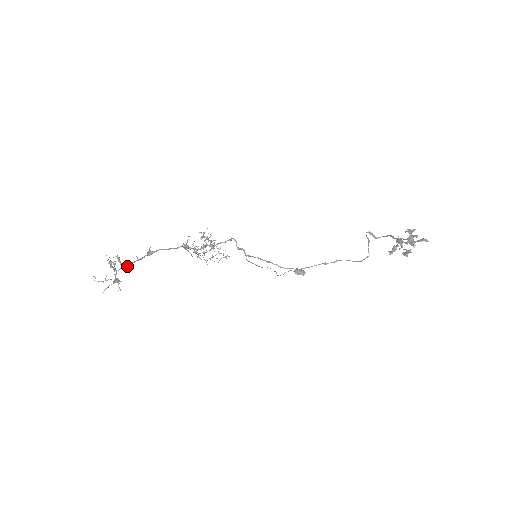
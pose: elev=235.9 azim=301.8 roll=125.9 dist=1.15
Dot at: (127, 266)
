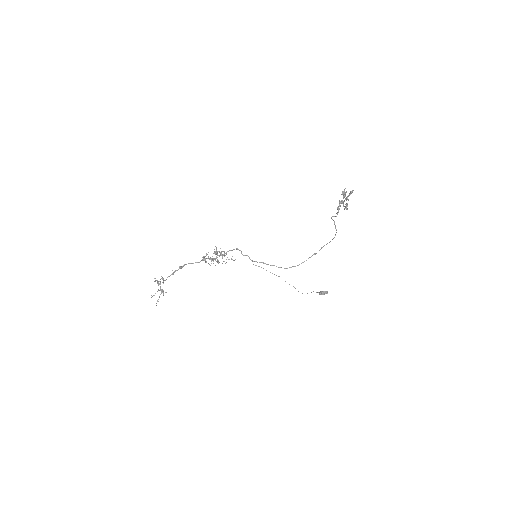
Dot at: occluded
